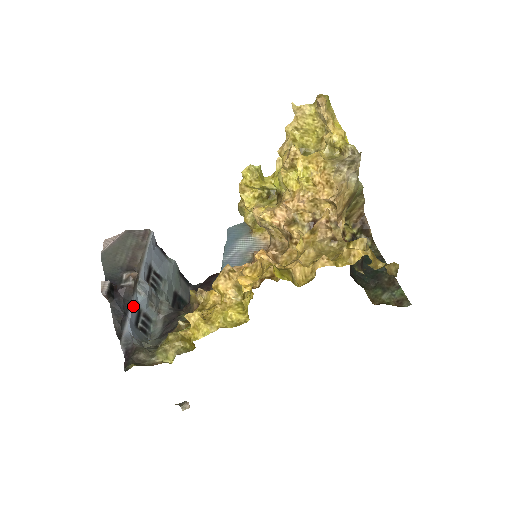
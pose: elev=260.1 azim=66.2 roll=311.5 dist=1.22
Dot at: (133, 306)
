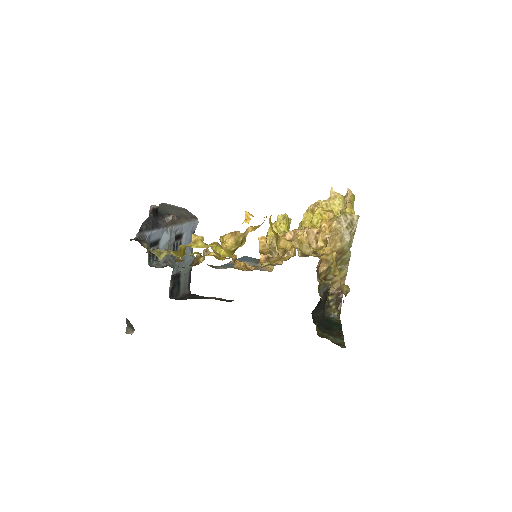
Dot at: (159, 231)
